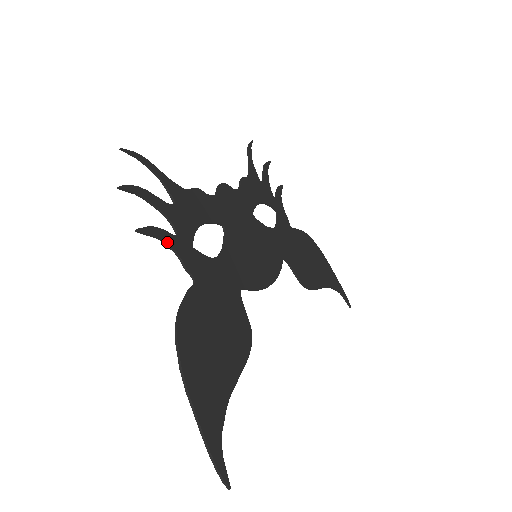
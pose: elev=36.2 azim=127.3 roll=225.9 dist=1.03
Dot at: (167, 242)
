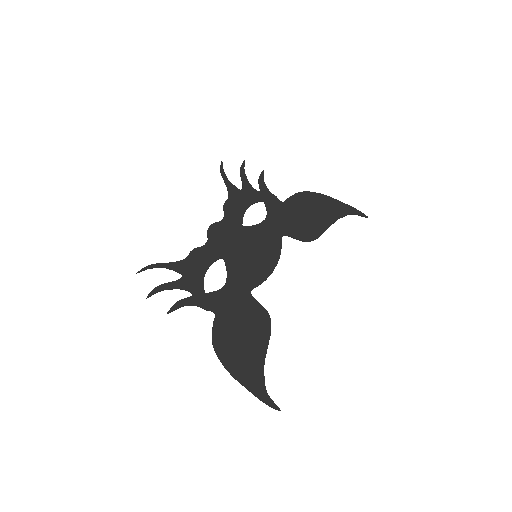
Dot at: (188, 305)
